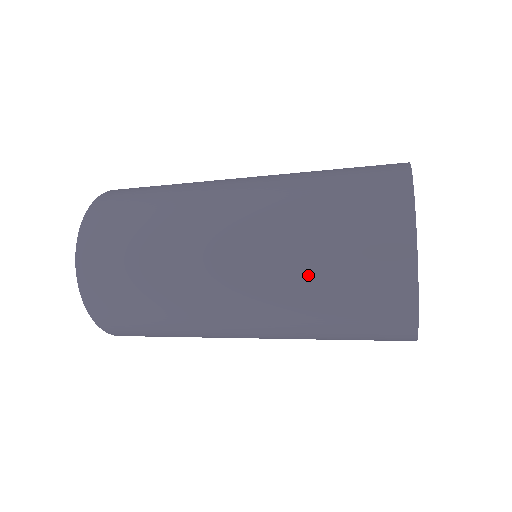
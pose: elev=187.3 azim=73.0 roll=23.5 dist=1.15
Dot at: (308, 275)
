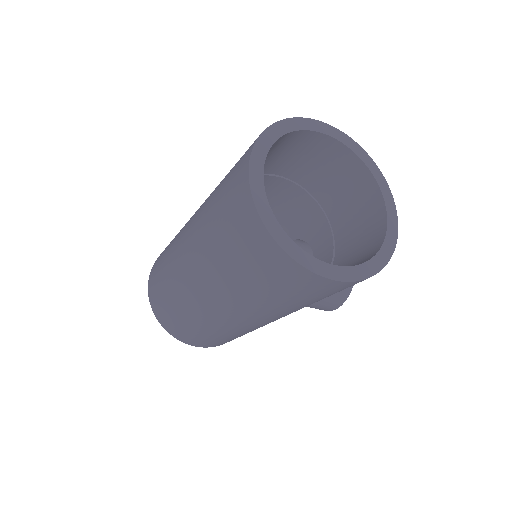
Dot at: (211, 205)
